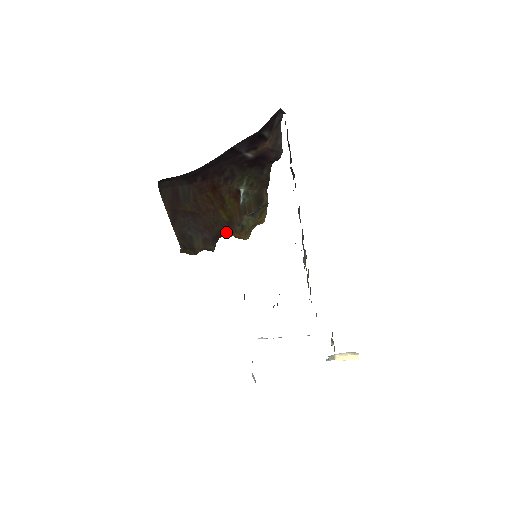
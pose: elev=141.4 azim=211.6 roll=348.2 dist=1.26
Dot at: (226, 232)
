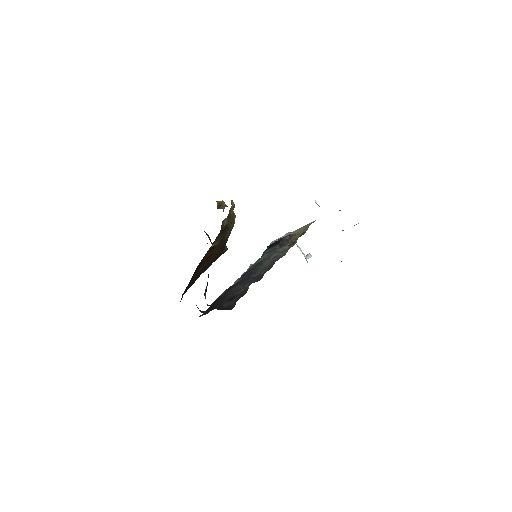
Dot at: occluded
